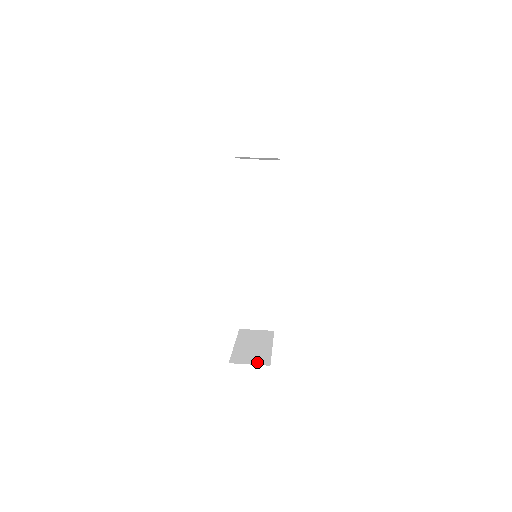
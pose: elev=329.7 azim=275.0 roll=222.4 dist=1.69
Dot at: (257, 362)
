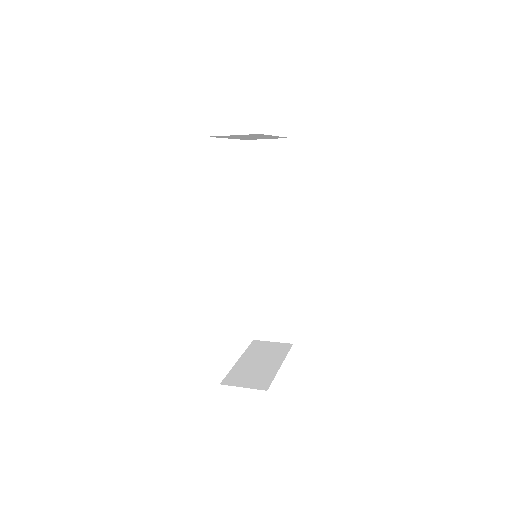
Dot at: (253, 385)
